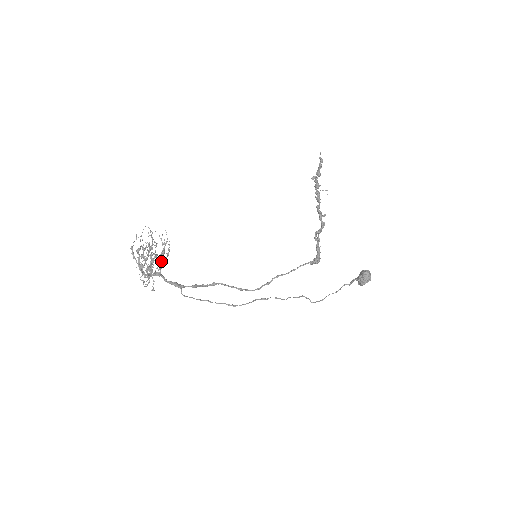
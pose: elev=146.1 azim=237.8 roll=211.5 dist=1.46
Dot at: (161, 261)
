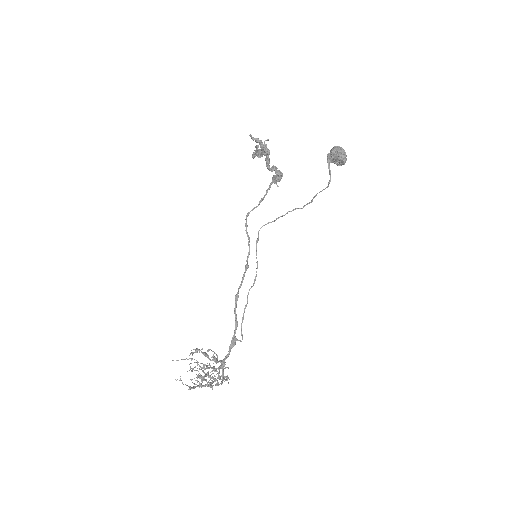
Dot at: (216, 361)
